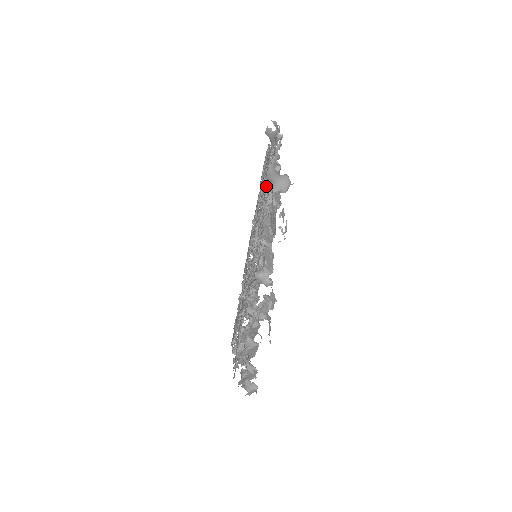
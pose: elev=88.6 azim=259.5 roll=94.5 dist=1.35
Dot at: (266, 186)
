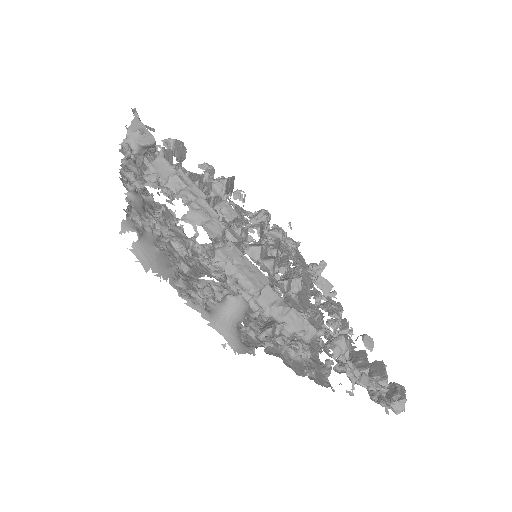
Dot at: (201, 259)
